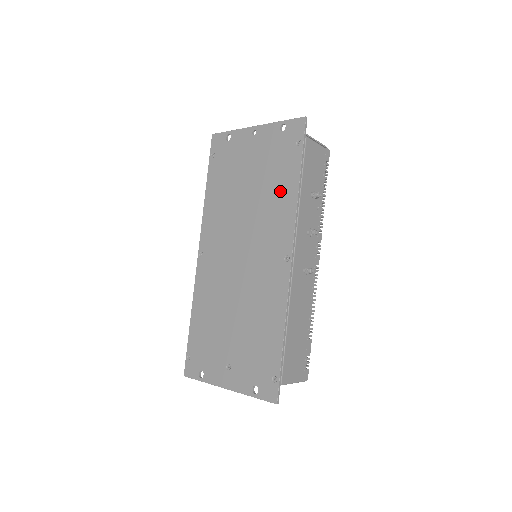
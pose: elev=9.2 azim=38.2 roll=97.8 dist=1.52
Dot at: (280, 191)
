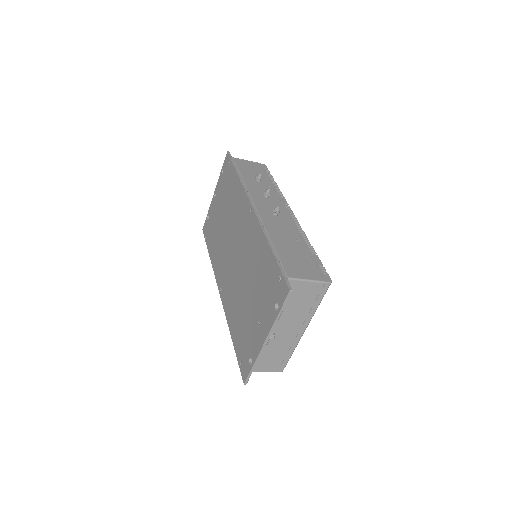
Dot at: (233, 193)
